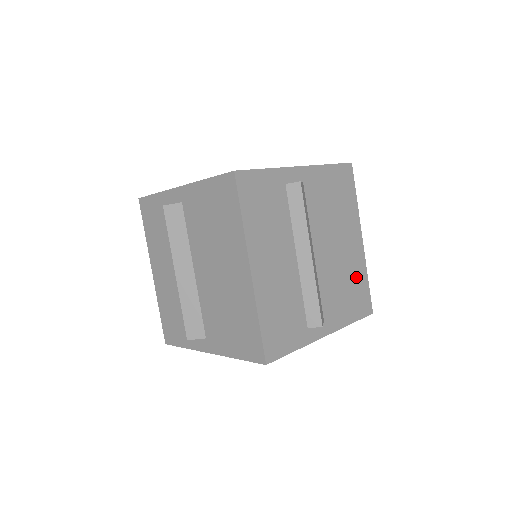
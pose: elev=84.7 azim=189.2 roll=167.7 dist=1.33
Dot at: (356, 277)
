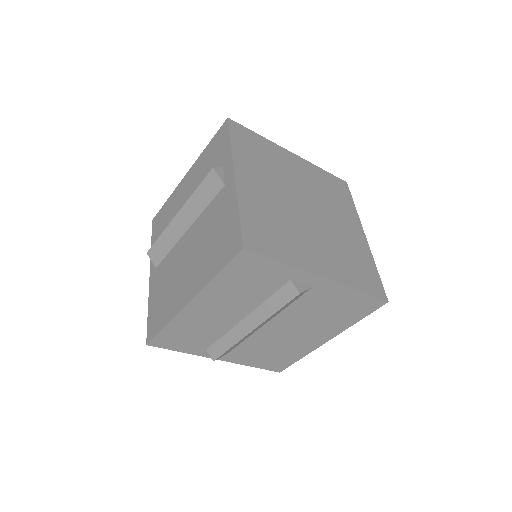
Dot at: (291, 352)
